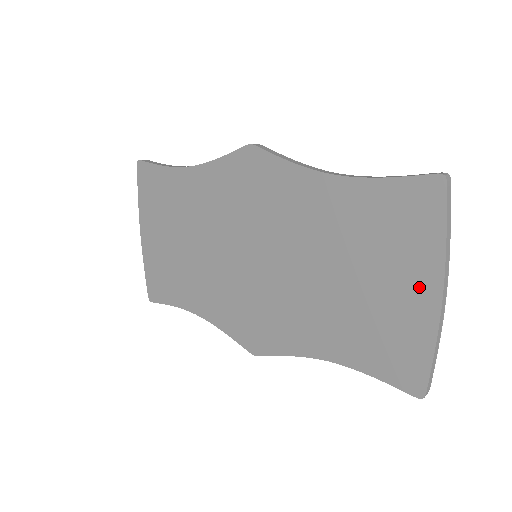
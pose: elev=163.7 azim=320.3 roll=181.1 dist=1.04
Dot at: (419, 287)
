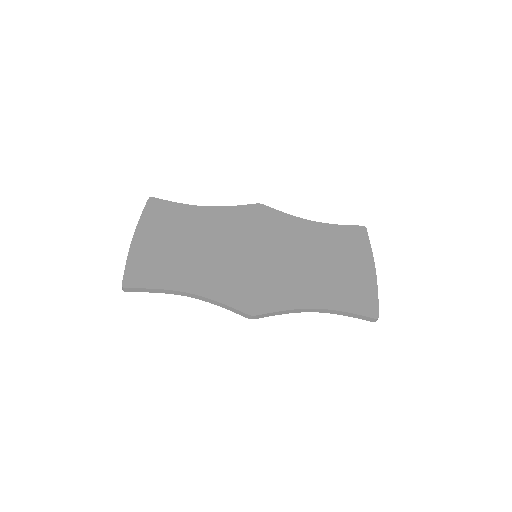
Dot at: (364, 265)
